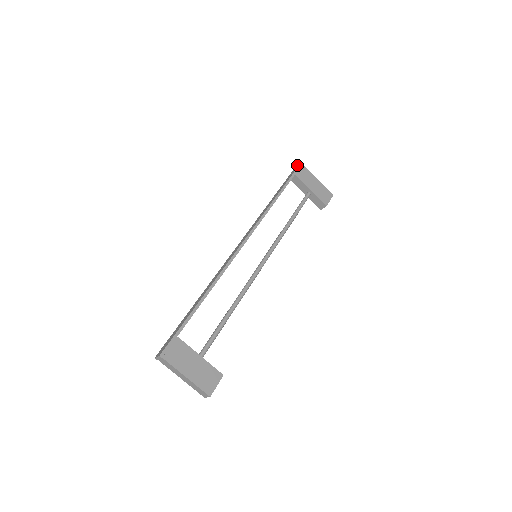
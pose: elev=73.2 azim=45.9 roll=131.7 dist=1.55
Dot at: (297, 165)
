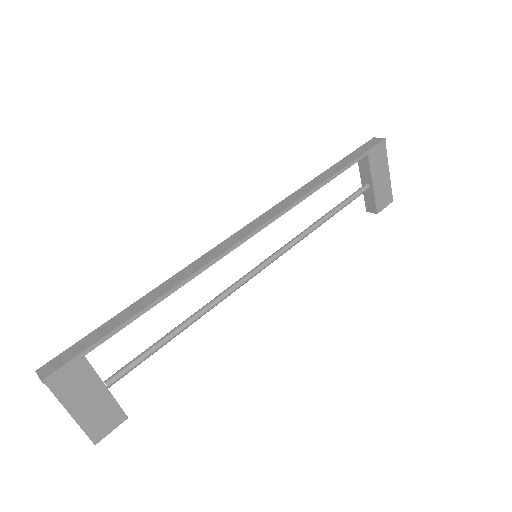
Dot at: occluded
